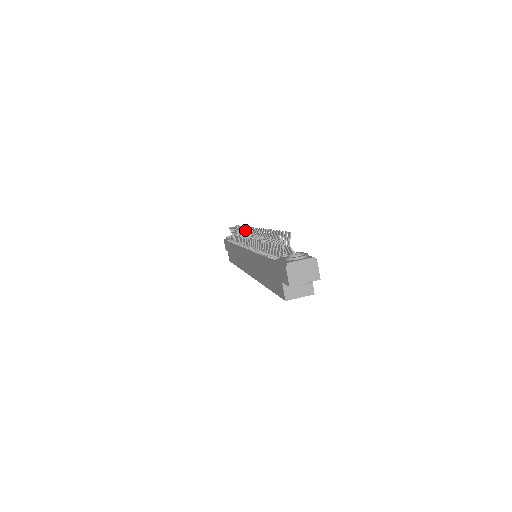
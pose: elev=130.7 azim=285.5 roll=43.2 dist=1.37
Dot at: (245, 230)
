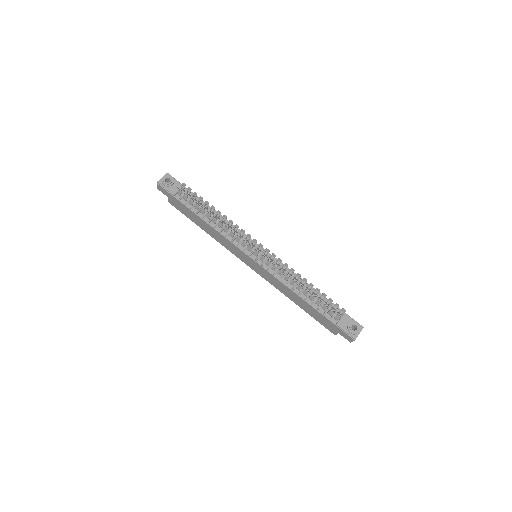
Dot at: occluded
